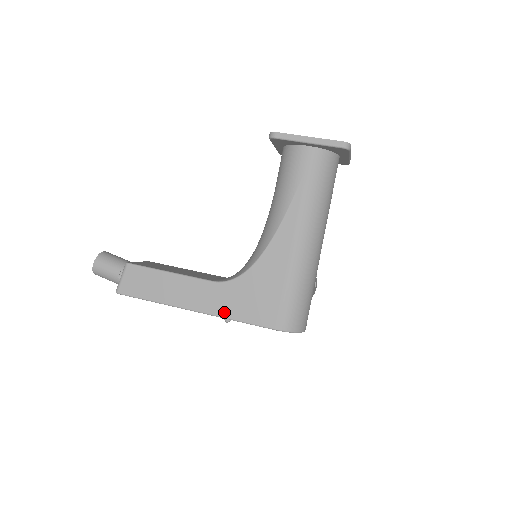
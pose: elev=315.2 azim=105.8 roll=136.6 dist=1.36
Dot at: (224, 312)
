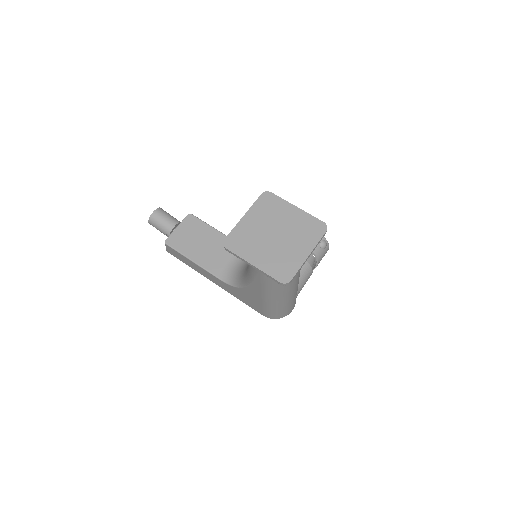
Dot at: (232, 294)
